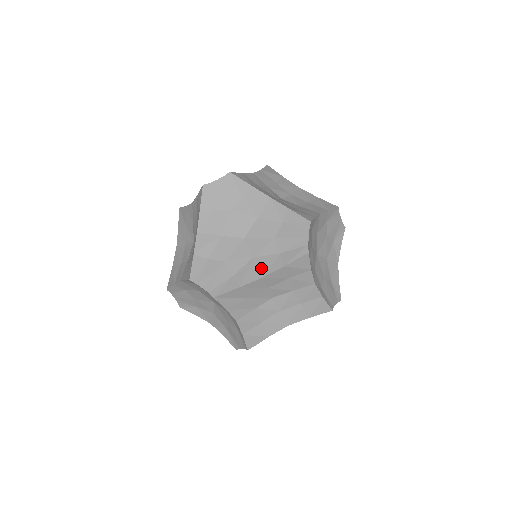
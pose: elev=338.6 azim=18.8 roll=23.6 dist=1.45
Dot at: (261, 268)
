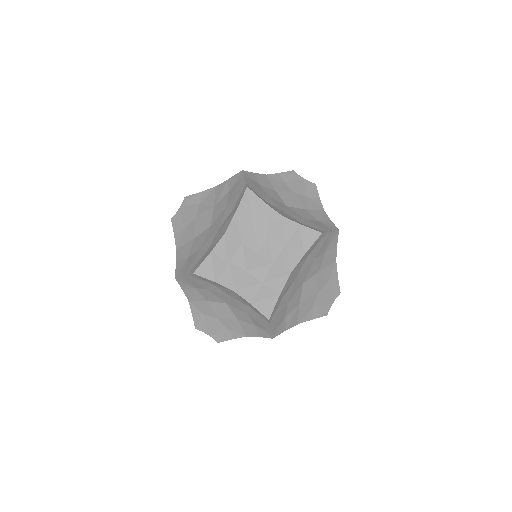
Dot at: (300, 316)
